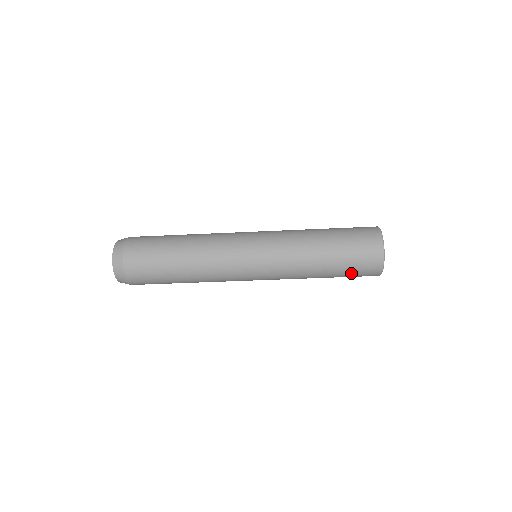
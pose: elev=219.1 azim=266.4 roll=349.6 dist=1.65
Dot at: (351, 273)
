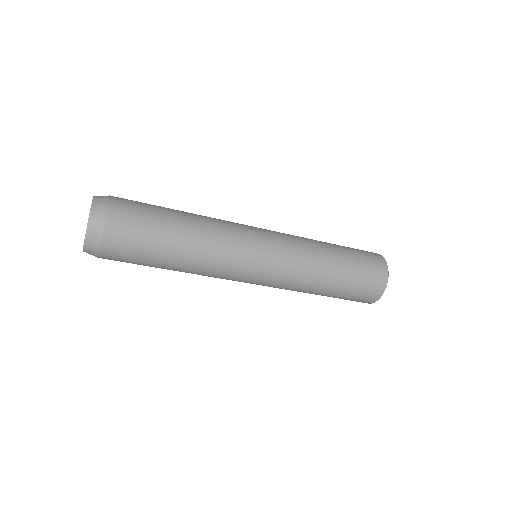
Dot at: (357, 286)
